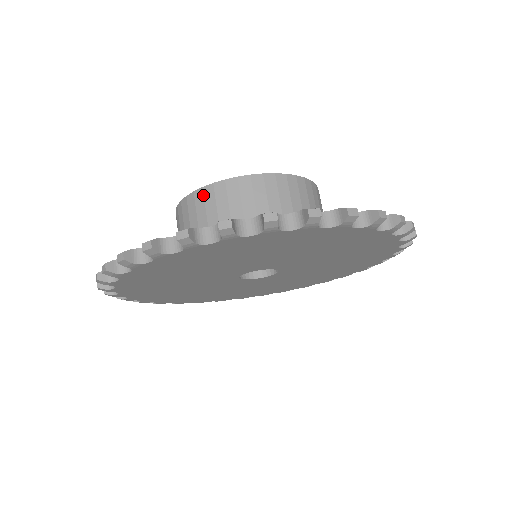
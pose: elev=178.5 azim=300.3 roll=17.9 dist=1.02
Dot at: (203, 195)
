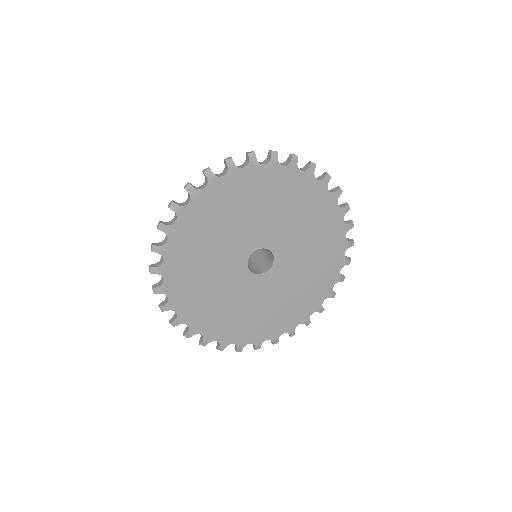
Dot at: occluded
